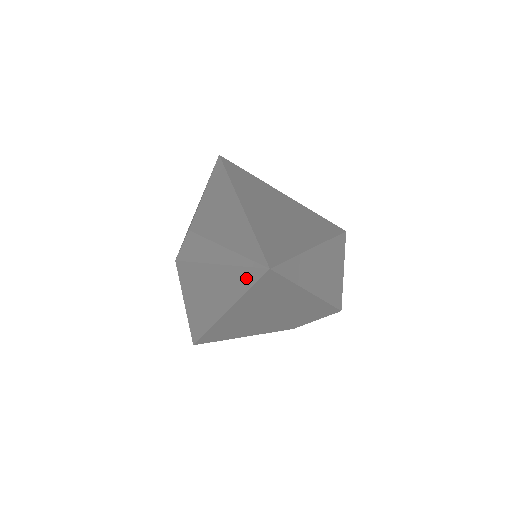
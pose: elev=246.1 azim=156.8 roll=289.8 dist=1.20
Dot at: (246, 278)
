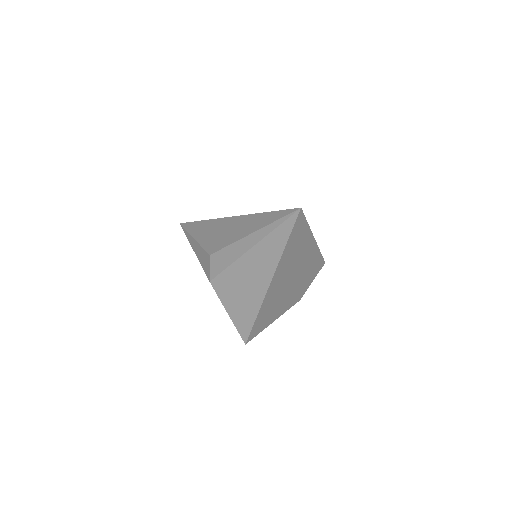
Dot at: (284, 232)
